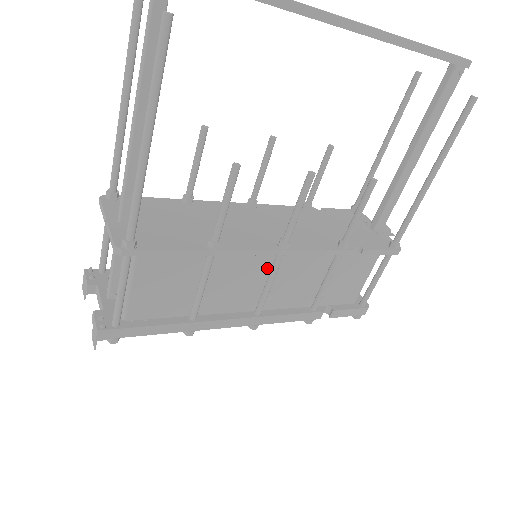
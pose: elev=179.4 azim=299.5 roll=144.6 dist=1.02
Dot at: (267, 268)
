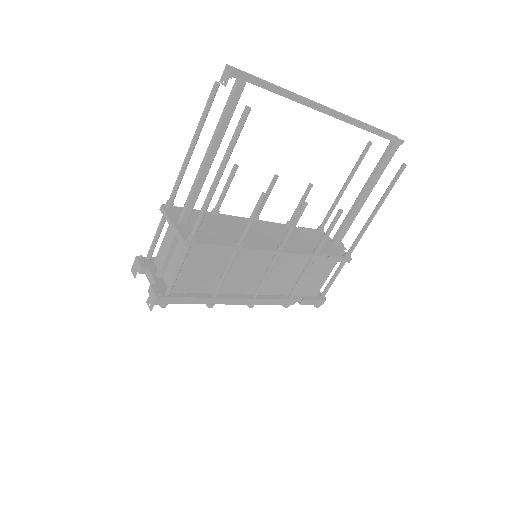
Dot at: (267, 264)
